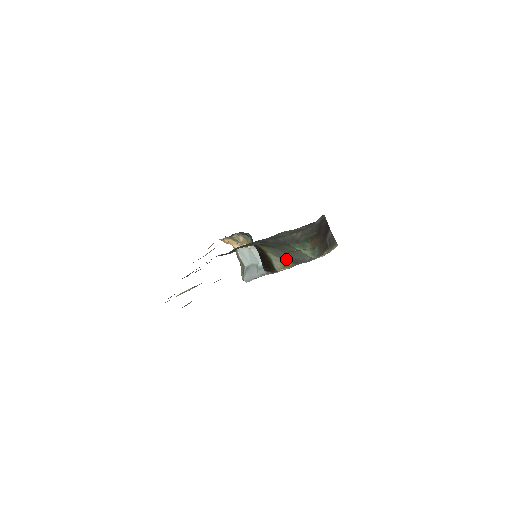
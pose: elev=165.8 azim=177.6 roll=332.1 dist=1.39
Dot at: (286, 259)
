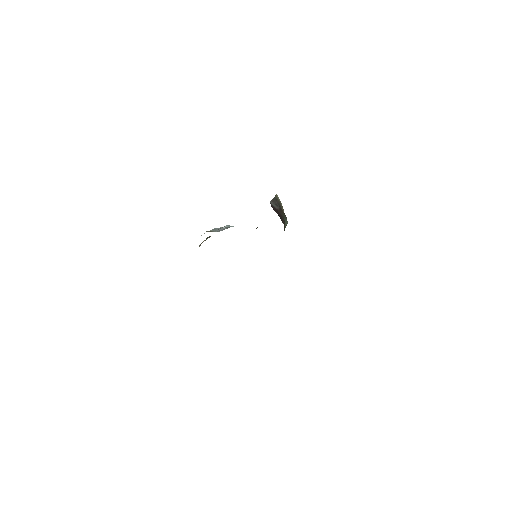
Dot at: occluded
